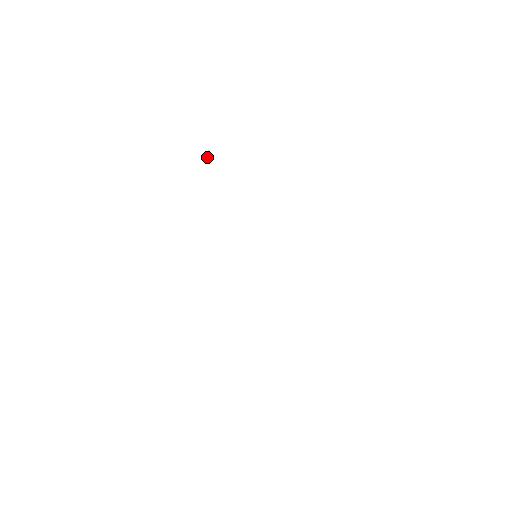
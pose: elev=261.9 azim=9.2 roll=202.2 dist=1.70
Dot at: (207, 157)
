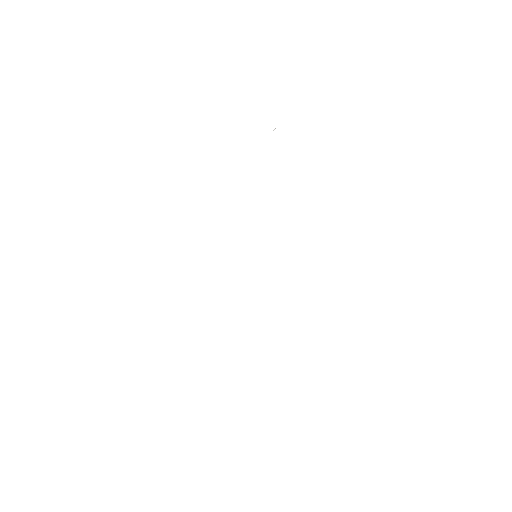
Dot at: occluded
